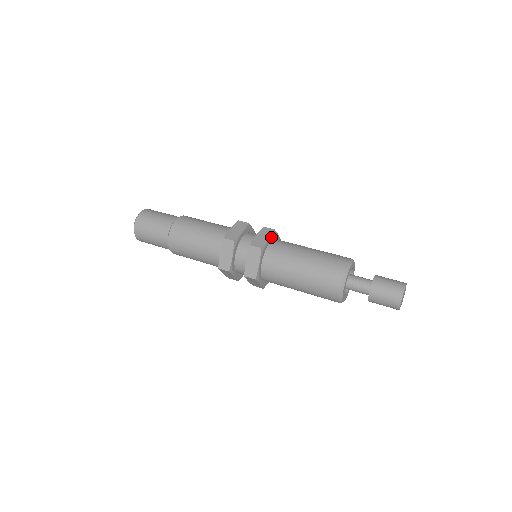
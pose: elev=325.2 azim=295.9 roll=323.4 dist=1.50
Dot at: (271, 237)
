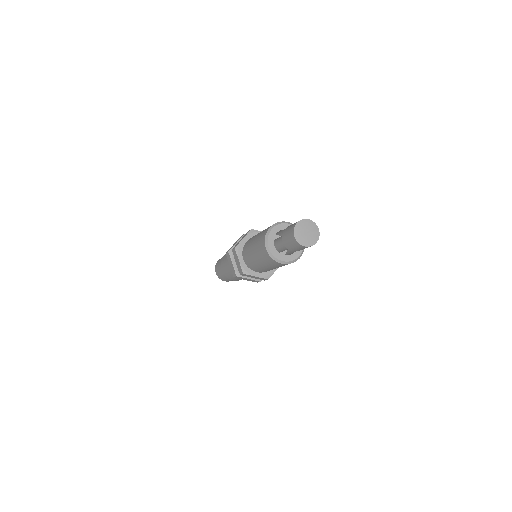
Dot at: (247, 236)
